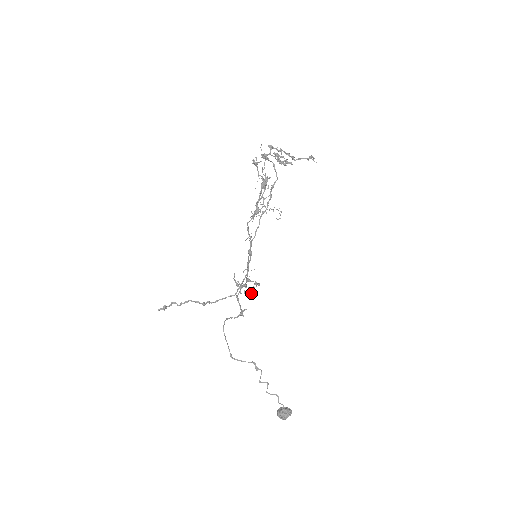
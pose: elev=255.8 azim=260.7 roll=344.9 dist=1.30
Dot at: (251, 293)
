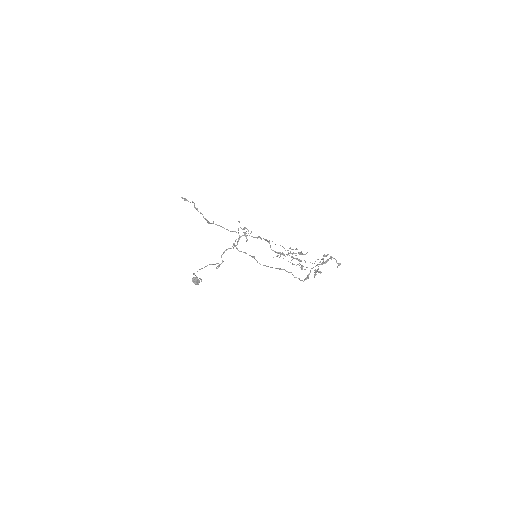
Dot at: (241, 228)
